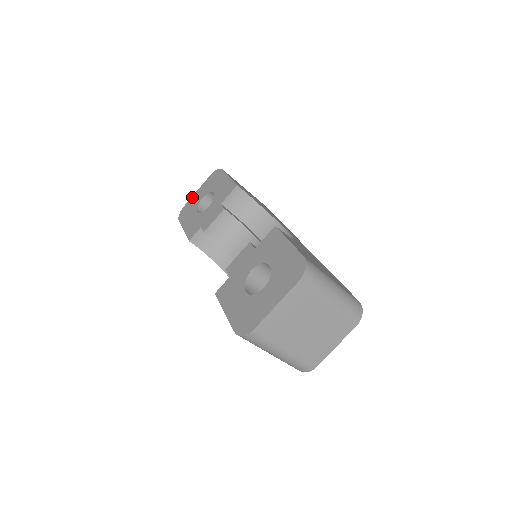
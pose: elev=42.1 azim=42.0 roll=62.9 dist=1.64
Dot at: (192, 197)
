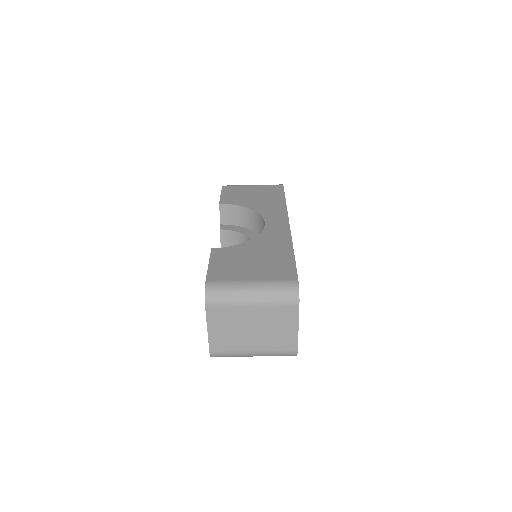
Dot at: occluded
